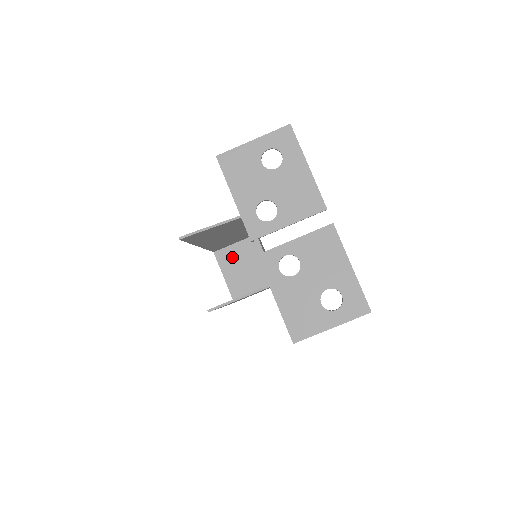
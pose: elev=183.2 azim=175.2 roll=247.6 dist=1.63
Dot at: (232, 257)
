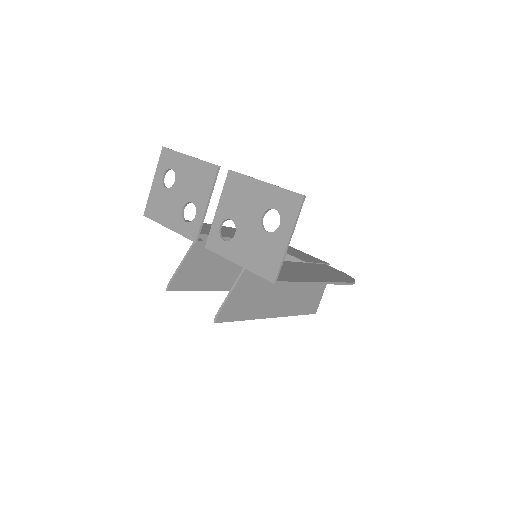
Dot at: occluded
